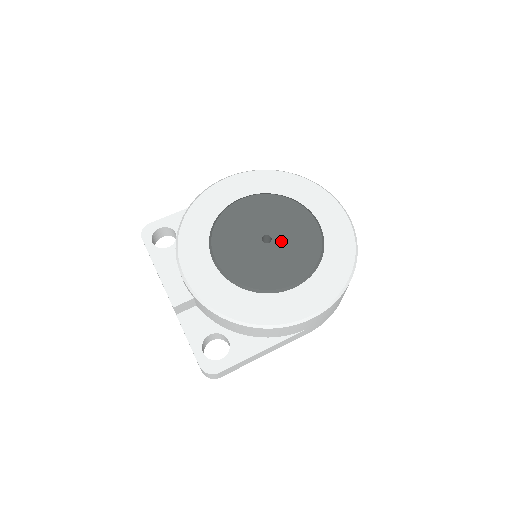
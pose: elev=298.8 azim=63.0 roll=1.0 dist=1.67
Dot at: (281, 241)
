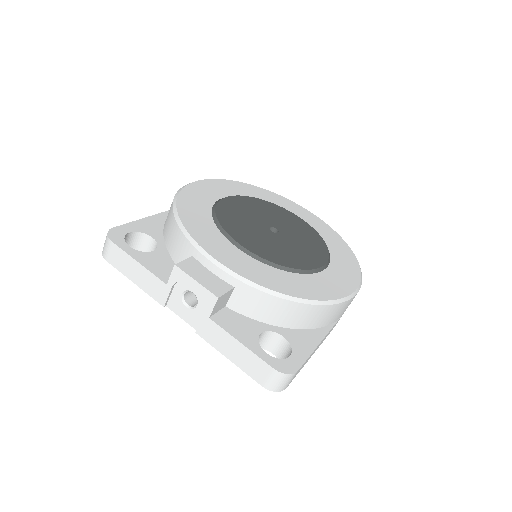
Dot at: (287, 231)
